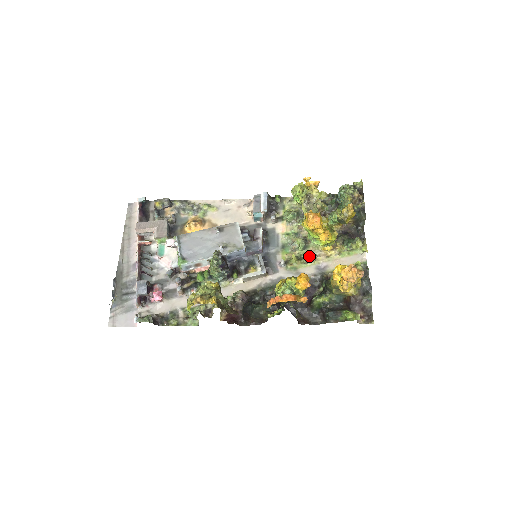
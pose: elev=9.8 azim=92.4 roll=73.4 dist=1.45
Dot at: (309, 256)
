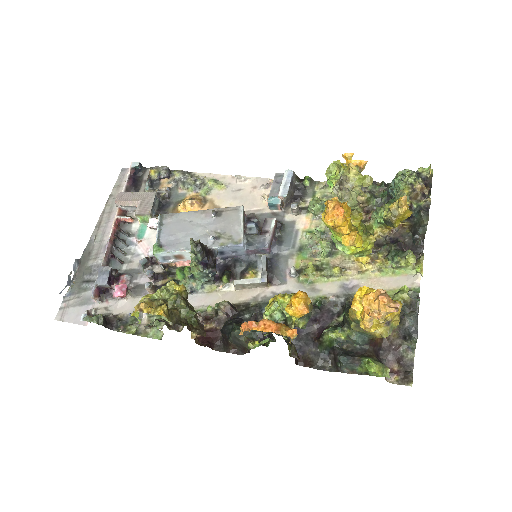
Dot at: (333, 267)
